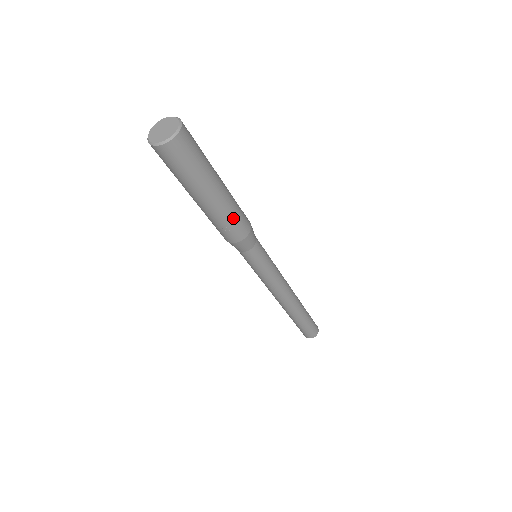
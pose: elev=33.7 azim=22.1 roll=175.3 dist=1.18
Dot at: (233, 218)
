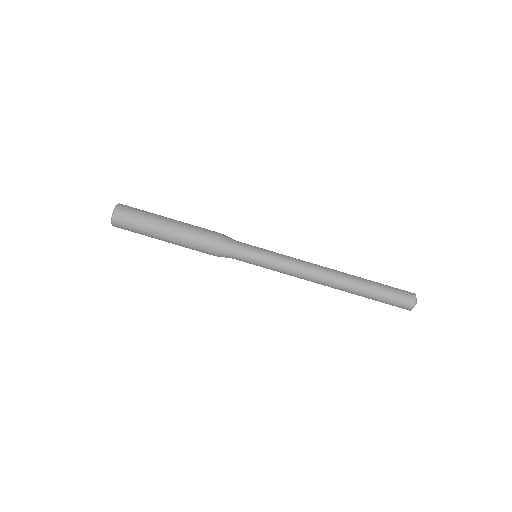
Dot at: (198, 228)
